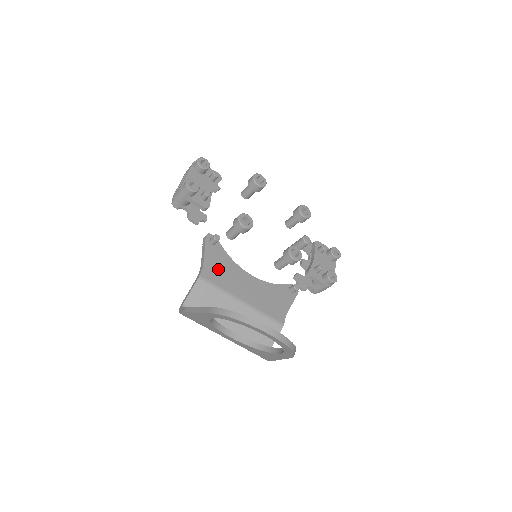
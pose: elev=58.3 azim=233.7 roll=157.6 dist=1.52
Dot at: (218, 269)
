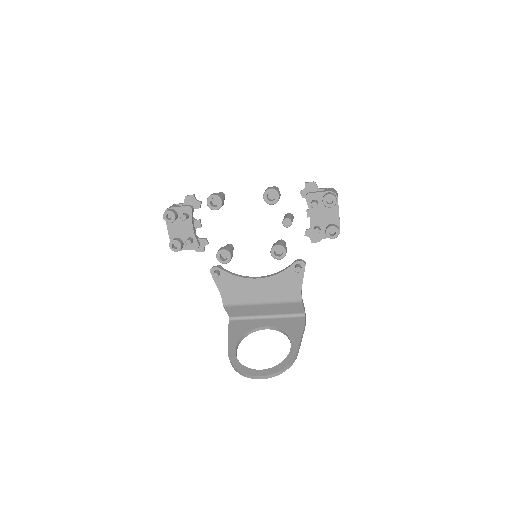
Dot at: (232, 291)
